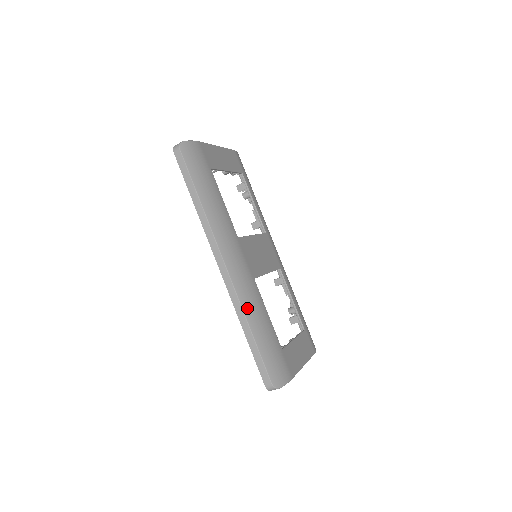
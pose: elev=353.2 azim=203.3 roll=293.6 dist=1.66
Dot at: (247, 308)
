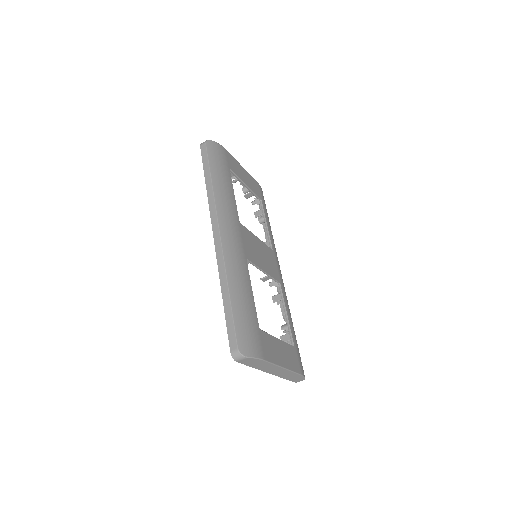
Dot at: (231, 272)
